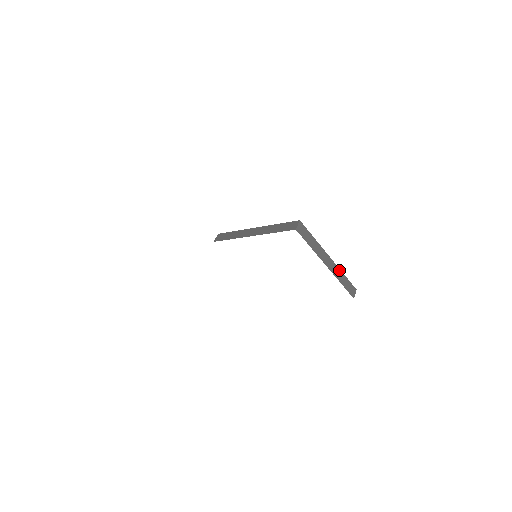
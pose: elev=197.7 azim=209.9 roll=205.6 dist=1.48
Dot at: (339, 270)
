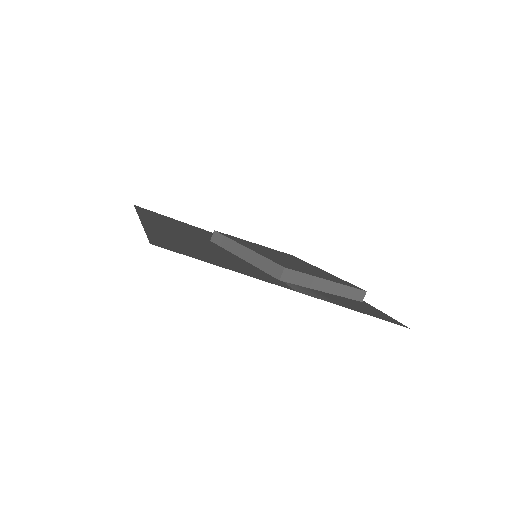
Dot at: (342, 286)
